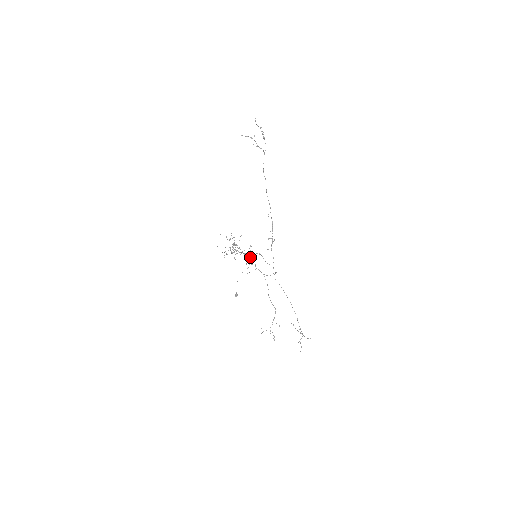
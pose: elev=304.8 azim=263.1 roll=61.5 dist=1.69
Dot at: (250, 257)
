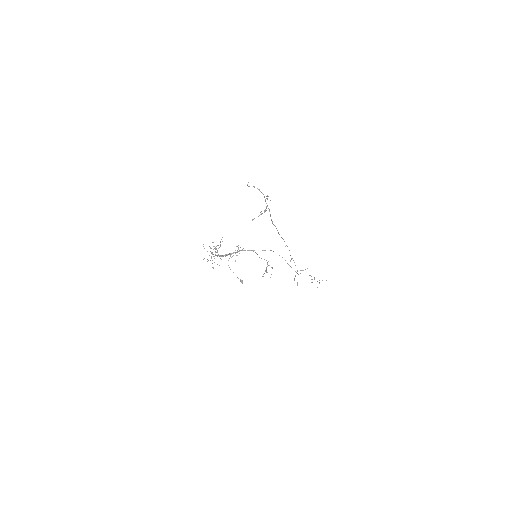
Dot at: occluded
